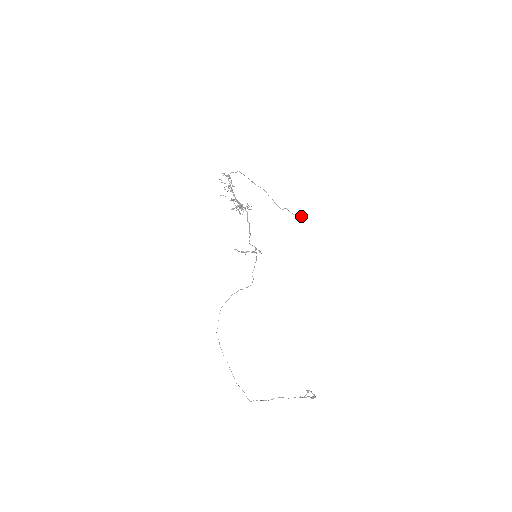
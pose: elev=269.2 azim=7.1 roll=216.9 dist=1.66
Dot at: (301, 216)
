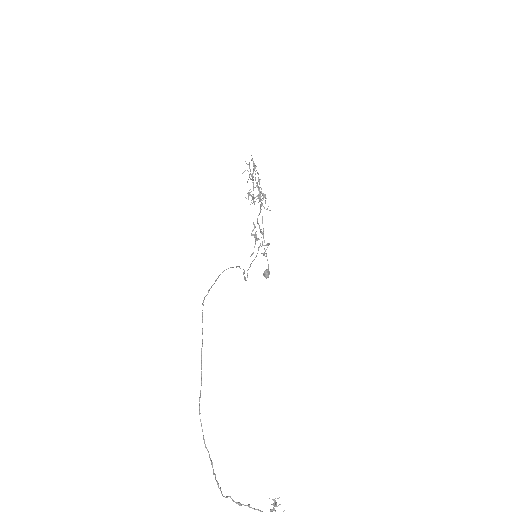
Dot at: (269, 271)
